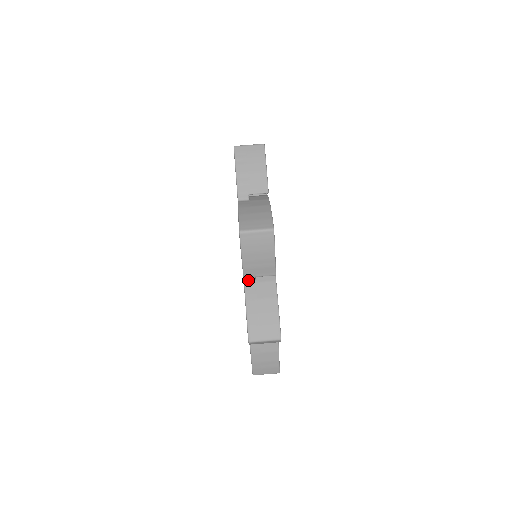
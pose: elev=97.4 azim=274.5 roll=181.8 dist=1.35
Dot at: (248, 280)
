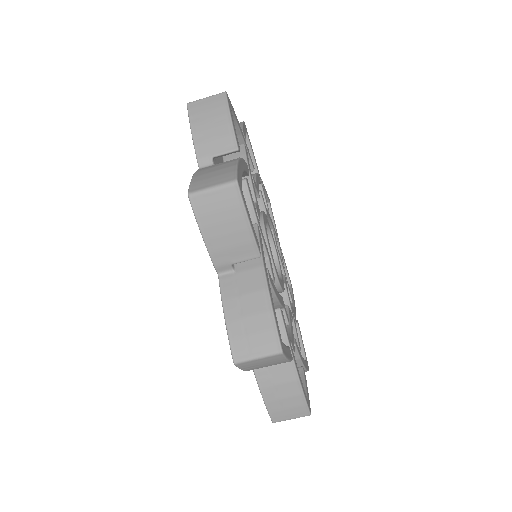
Dot at: occluded
